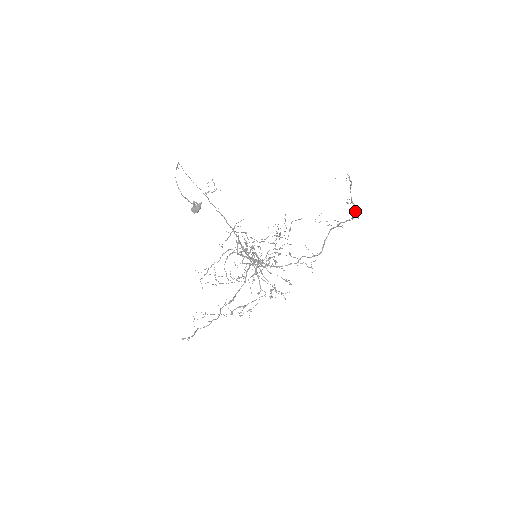
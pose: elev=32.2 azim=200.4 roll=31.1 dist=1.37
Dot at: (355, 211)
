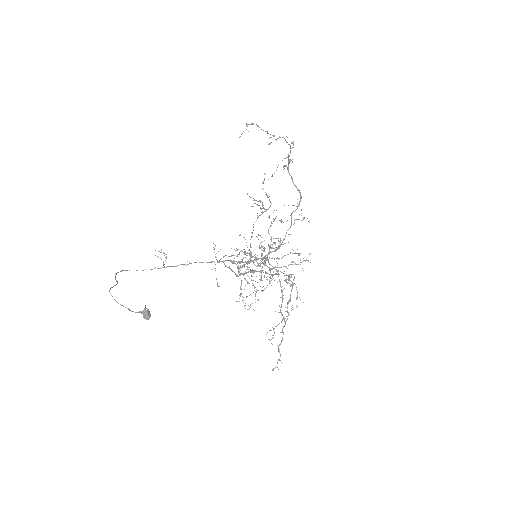
Dot at: (285, 140)
